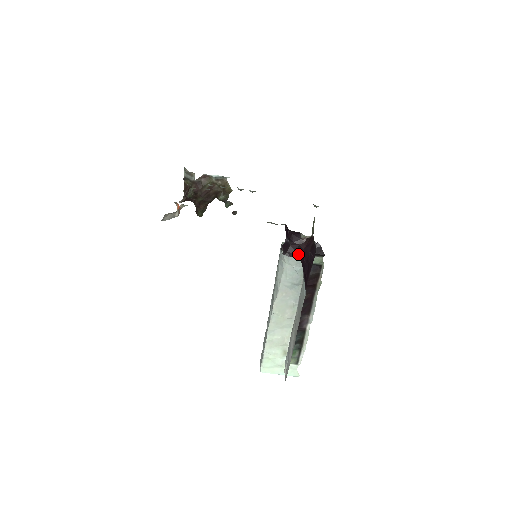
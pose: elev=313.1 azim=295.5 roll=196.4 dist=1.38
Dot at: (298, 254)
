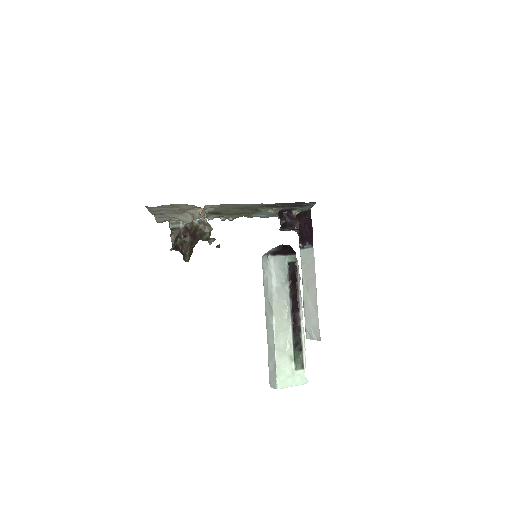
Dot at: (295, 226)
